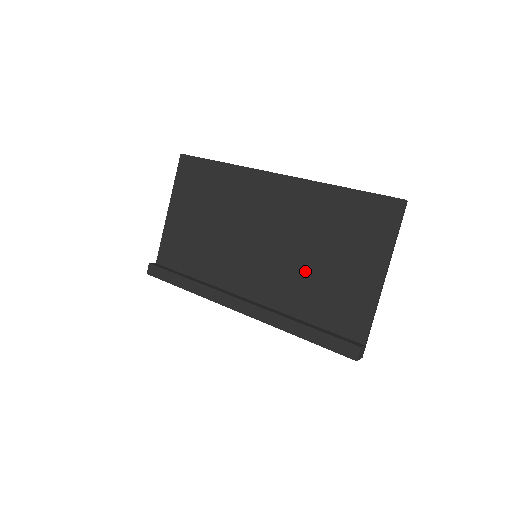
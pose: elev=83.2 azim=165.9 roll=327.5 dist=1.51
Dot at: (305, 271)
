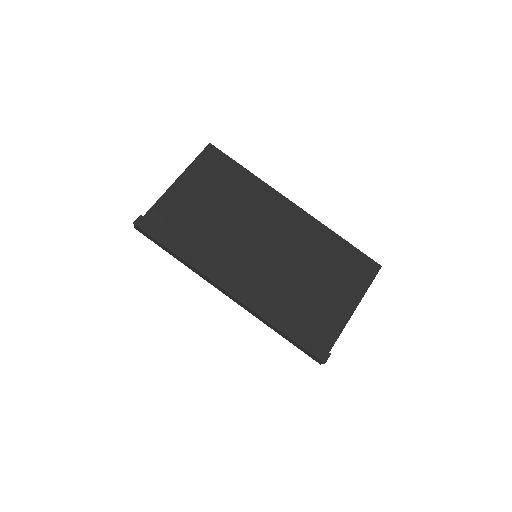
Dot at: (296, 284)
